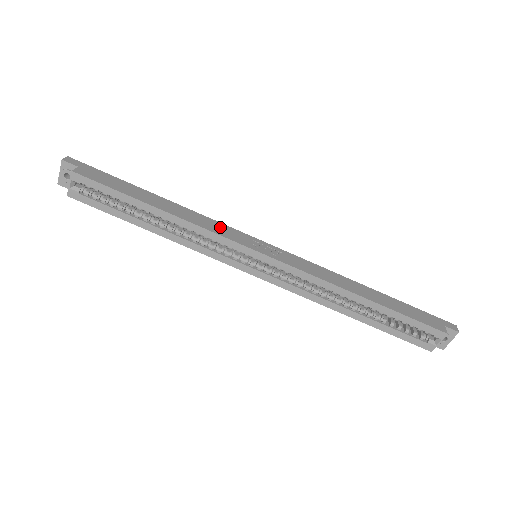
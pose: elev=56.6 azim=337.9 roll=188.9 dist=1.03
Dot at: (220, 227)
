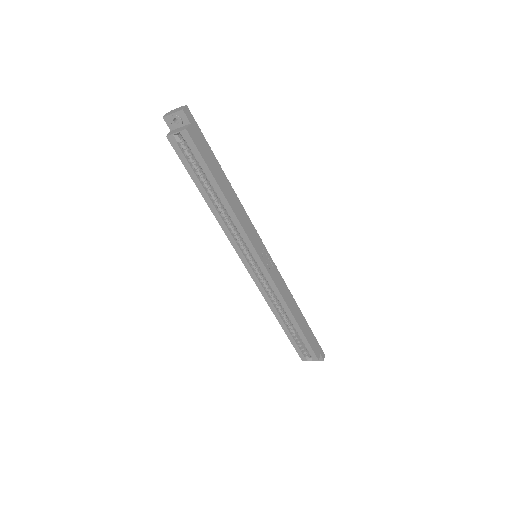
Dot at: (251, 228)
